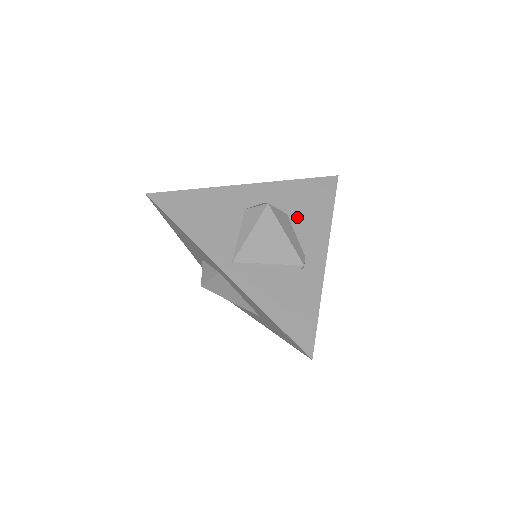
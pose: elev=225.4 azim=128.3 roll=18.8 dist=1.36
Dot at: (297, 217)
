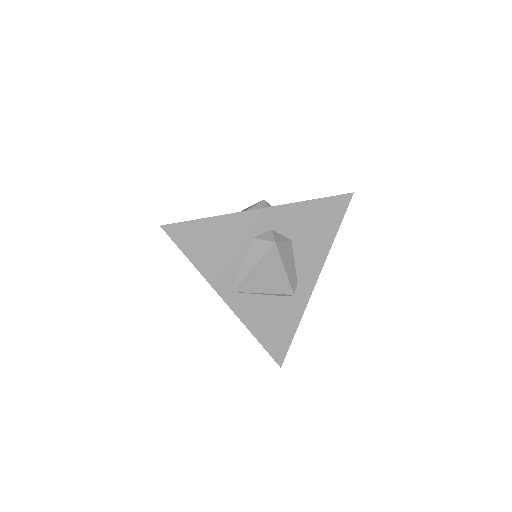
Dot at: (300, 243)
